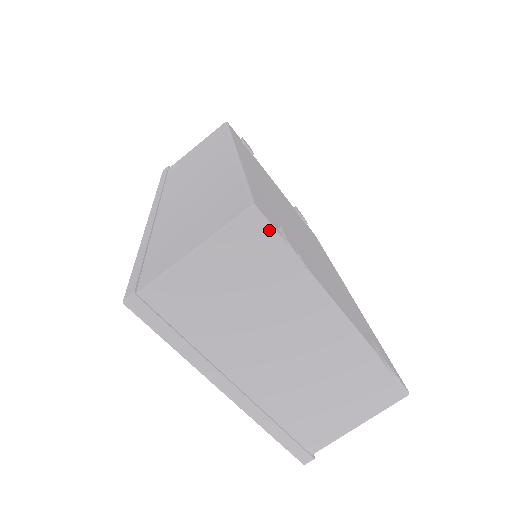
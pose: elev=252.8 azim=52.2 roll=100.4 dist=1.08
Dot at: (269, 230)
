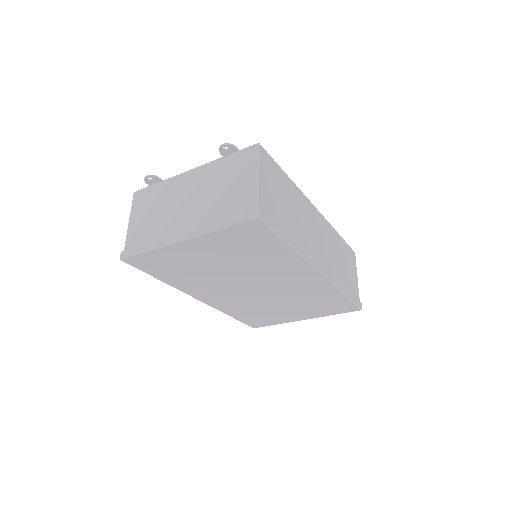
Dot at: (143, 190)
